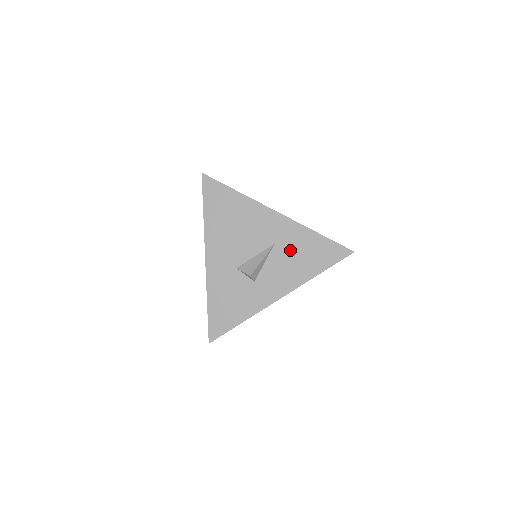
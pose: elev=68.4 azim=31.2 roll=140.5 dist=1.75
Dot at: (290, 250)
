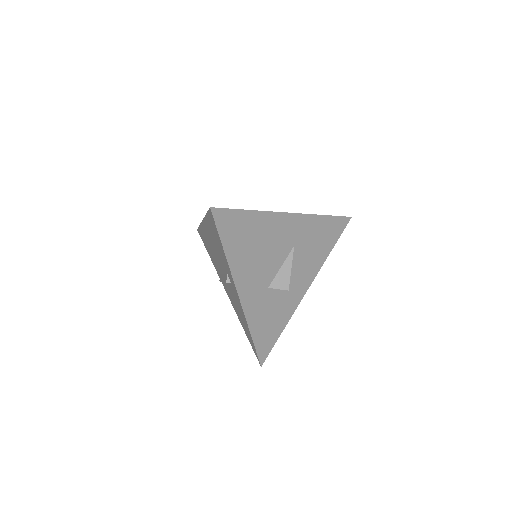
Dot at: (307, 244)
